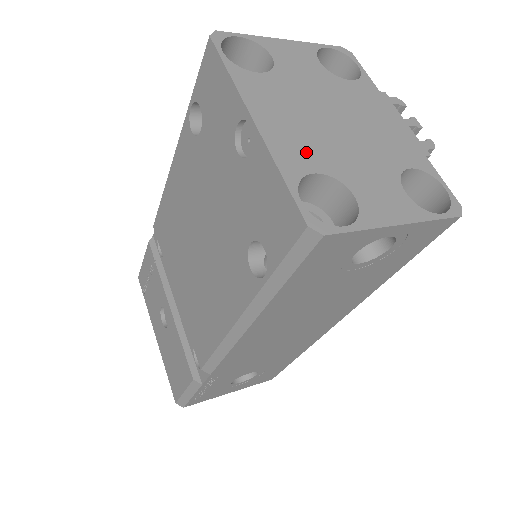
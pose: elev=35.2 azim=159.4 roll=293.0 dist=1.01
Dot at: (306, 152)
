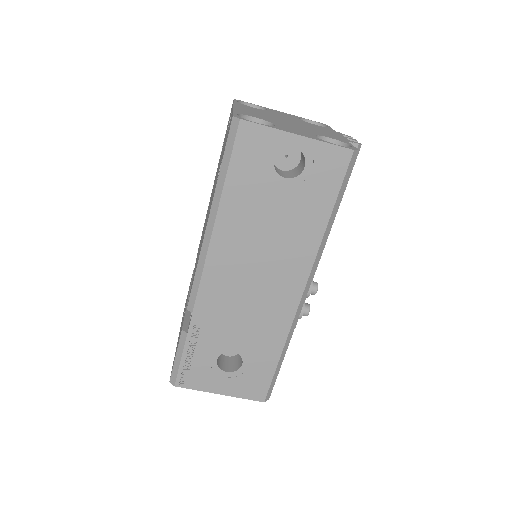
Dot at: (257, 116)
